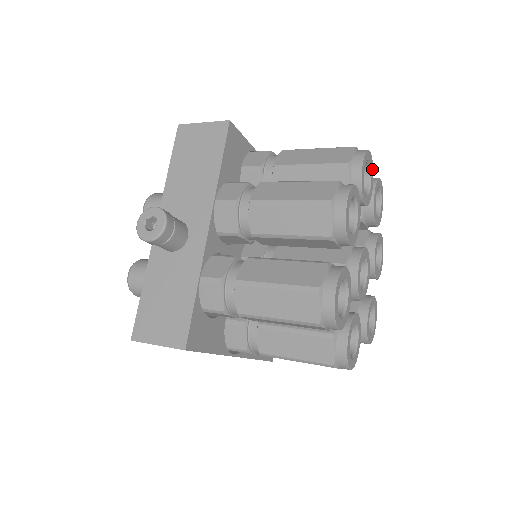
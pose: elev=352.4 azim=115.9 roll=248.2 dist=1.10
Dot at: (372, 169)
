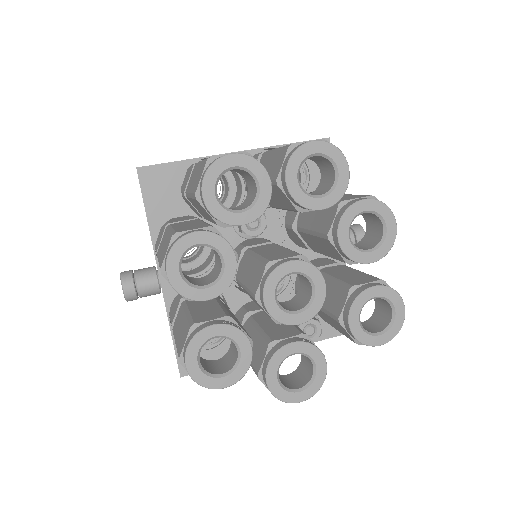
Dot at: (254, 164)
